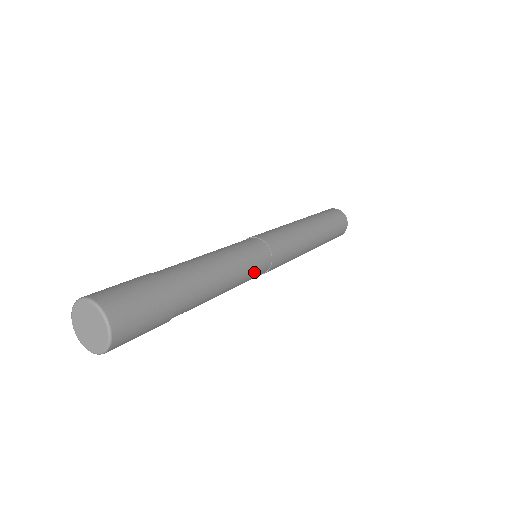
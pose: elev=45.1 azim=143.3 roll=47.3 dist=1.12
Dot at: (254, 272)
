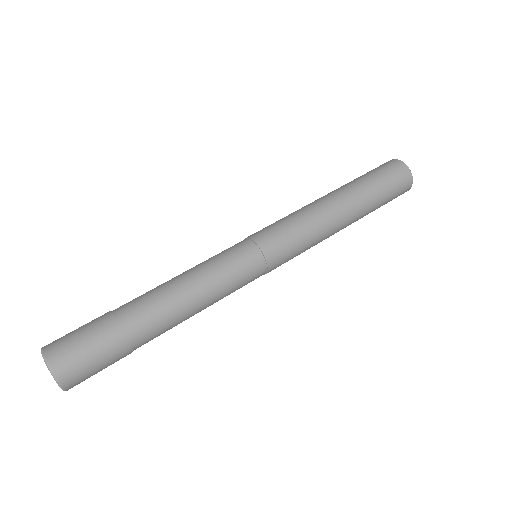
Dot at: (240, 287)
